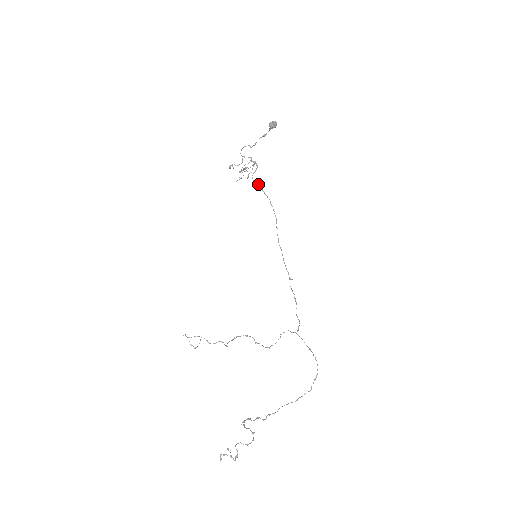
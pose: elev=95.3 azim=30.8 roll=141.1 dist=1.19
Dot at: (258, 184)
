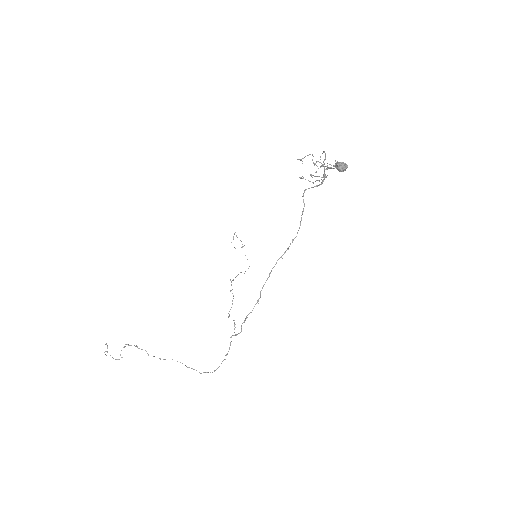
Dot at: occluded
